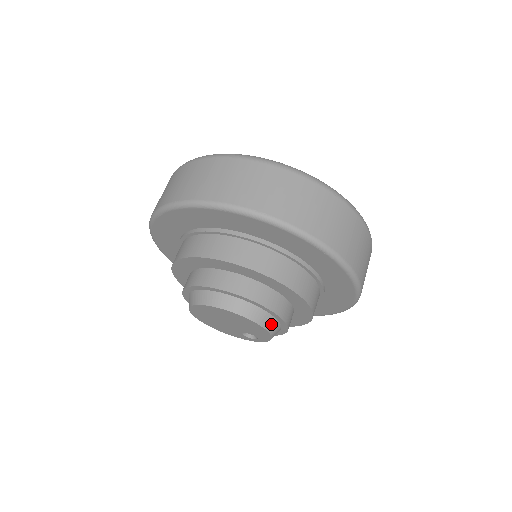
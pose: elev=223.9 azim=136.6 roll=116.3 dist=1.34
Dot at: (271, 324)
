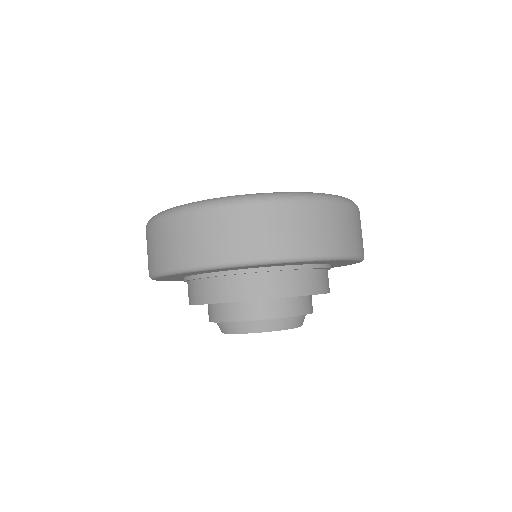
Dot at: (274, 324)
